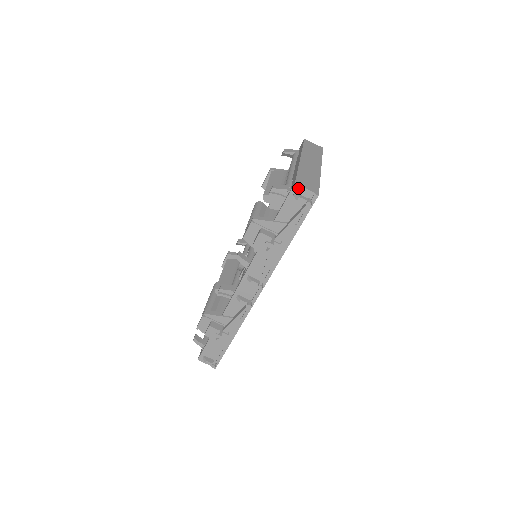
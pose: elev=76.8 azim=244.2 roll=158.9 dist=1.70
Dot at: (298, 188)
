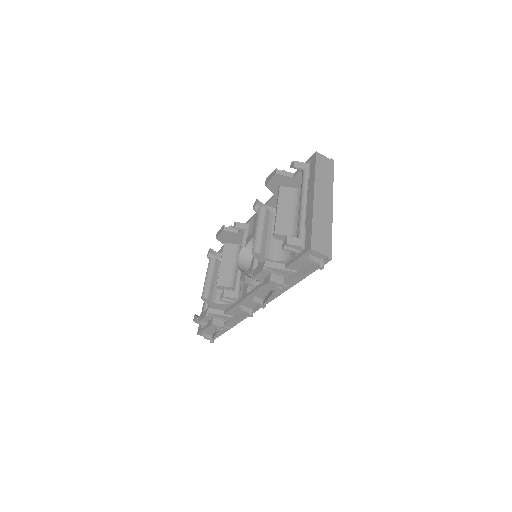
Dot at: (313, 252)
